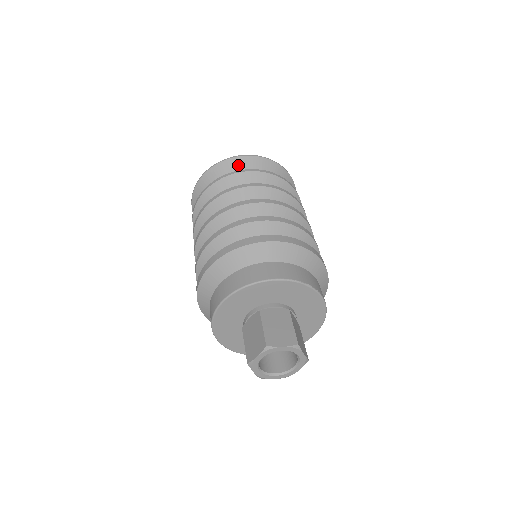
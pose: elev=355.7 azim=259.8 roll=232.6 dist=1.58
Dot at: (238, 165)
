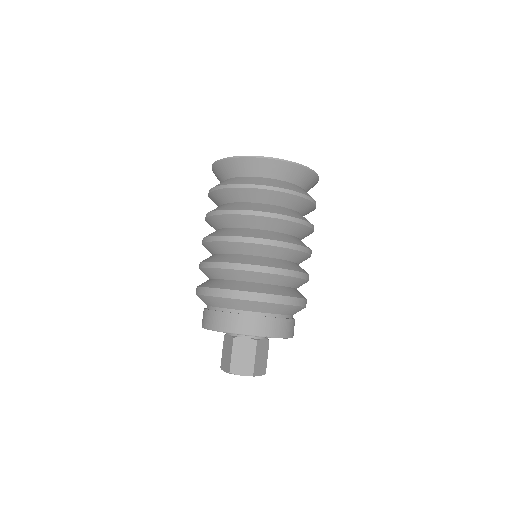
Dot at: (250, 166)
